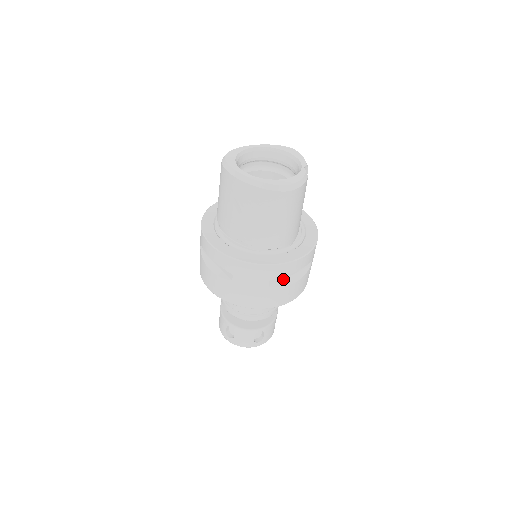
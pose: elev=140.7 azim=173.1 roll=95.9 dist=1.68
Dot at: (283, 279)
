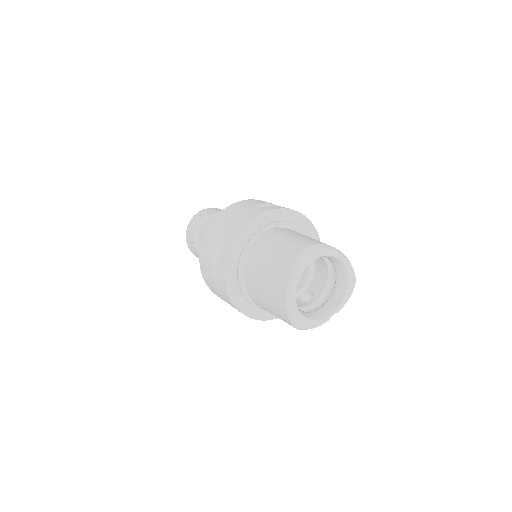
Dot at: occluded
